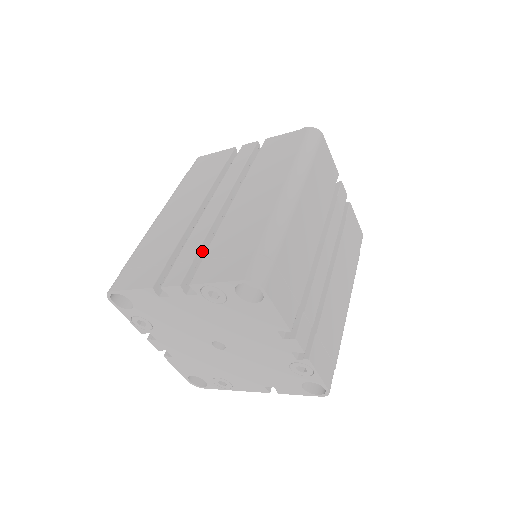
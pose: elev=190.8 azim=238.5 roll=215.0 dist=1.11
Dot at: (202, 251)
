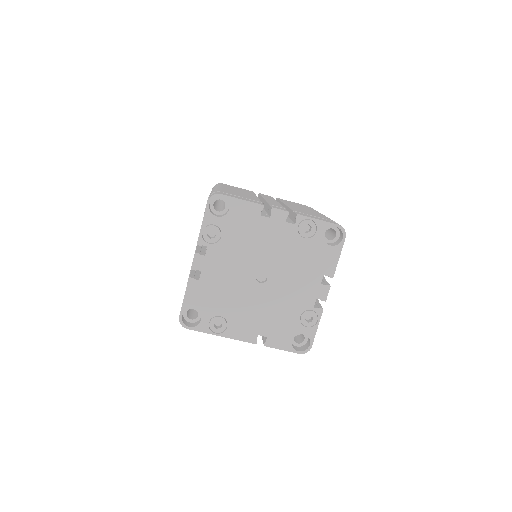
Dot at: occluded
